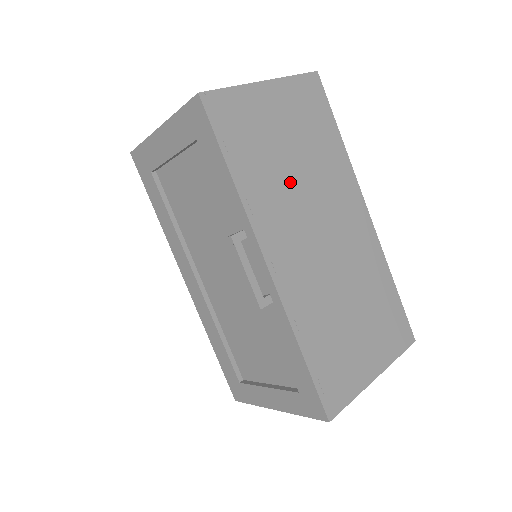
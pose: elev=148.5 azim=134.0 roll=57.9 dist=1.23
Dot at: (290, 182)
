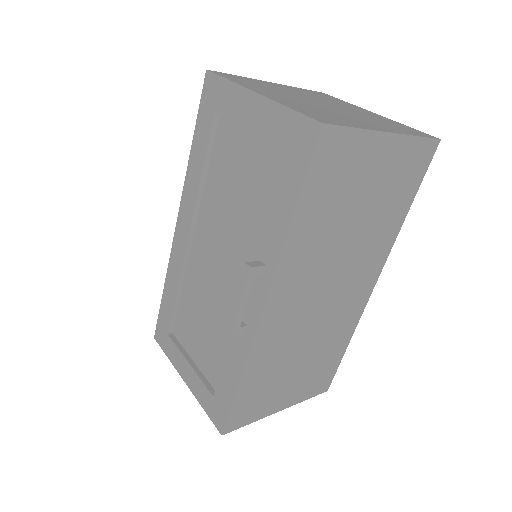
Dot at: (336, 241)
